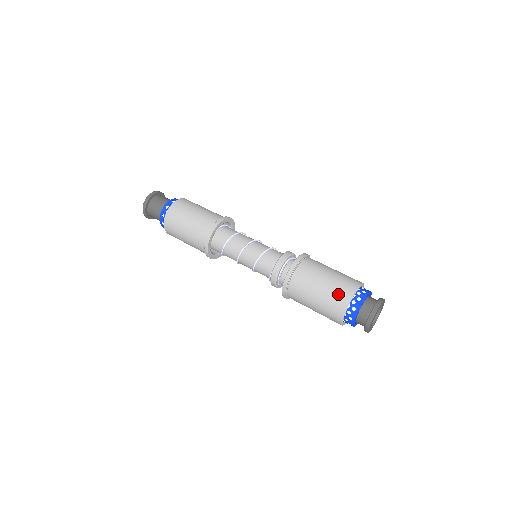
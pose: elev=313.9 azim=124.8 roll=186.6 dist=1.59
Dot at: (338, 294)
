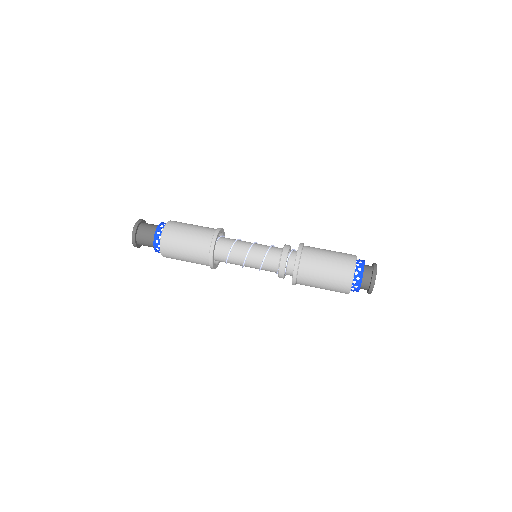
Dot at: (340, 281)
